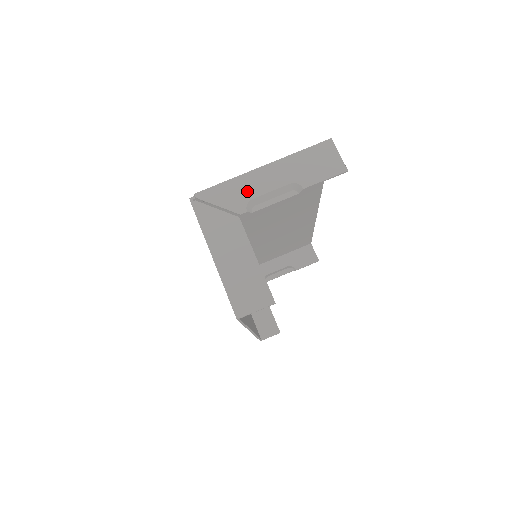
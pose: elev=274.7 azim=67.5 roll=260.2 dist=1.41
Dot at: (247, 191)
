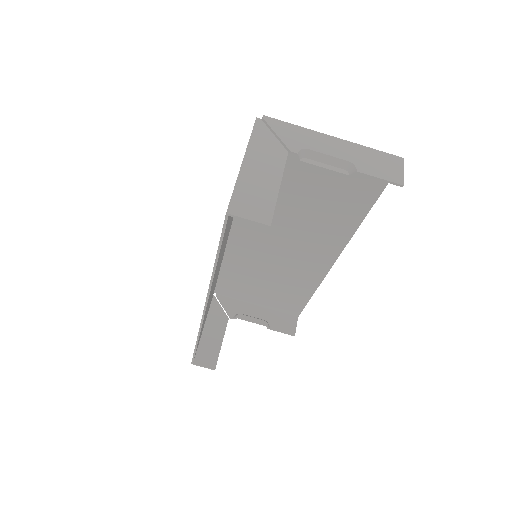
Dot at: (309, 142)
